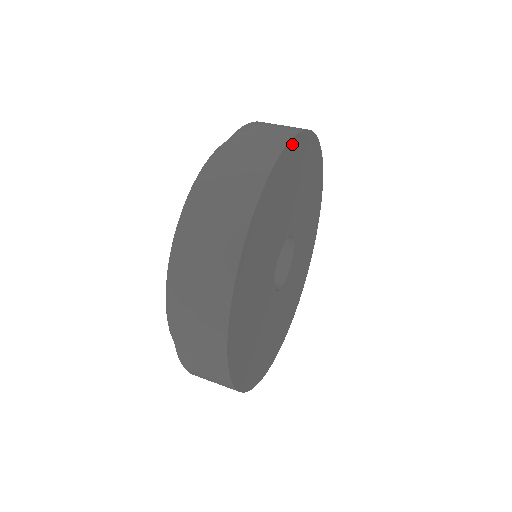
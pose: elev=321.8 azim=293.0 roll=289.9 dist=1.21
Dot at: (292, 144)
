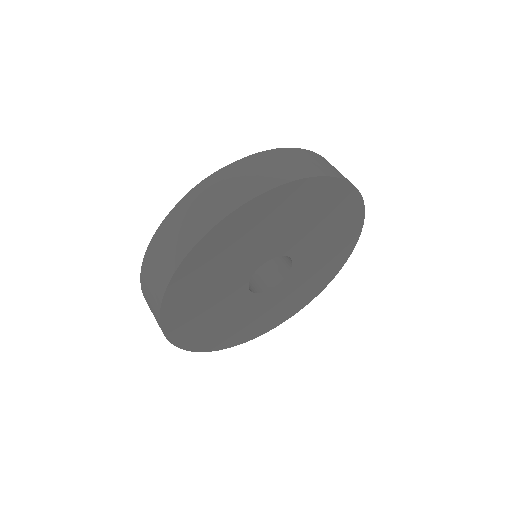
Dot at: (293, 185)
